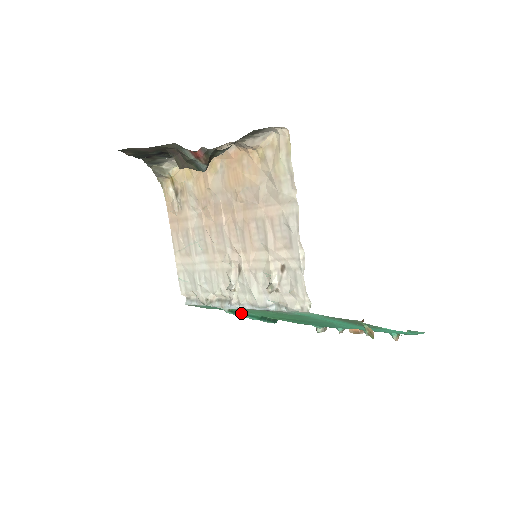
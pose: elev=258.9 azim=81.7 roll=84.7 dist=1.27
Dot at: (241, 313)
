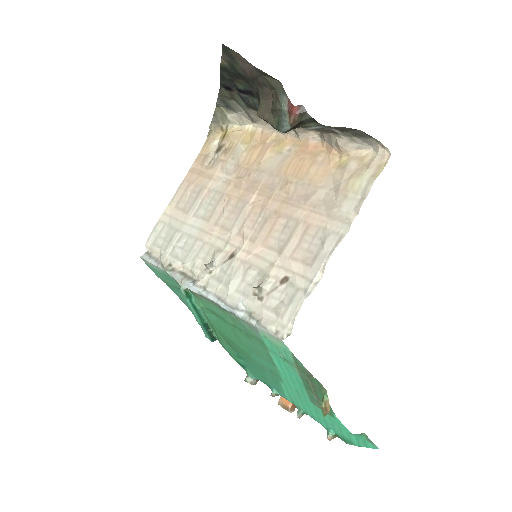
Dot at: (193, 303)
